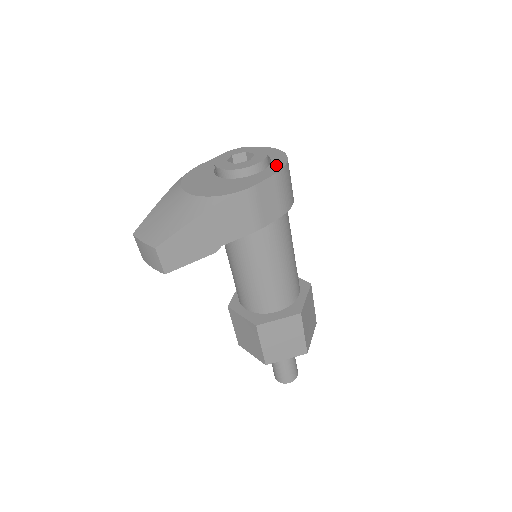
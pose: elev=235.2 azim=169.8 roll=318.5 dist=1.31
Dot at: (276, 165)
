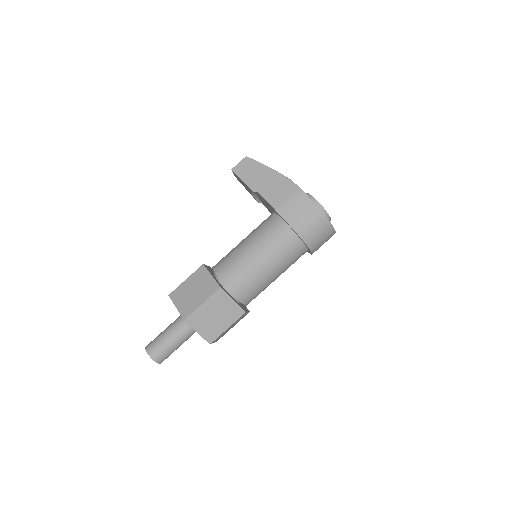
Dot at: occluded
